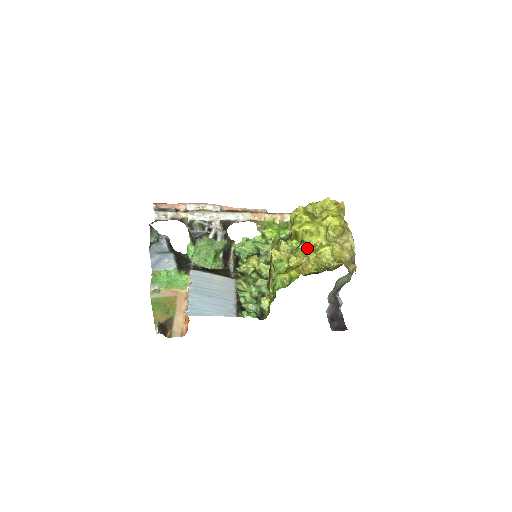
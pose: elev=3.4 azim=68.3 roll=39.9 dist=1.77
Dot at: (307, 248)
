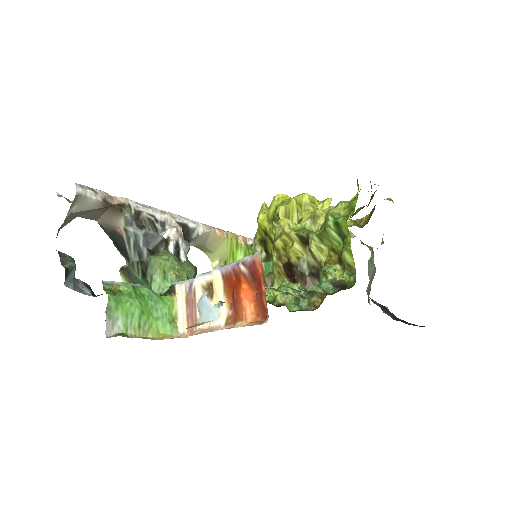
Dot at: occluded
